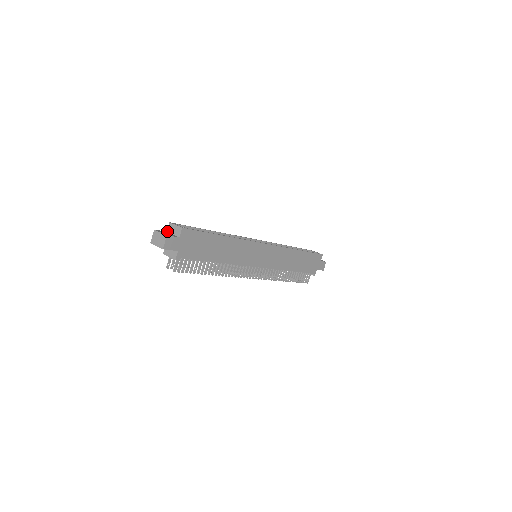
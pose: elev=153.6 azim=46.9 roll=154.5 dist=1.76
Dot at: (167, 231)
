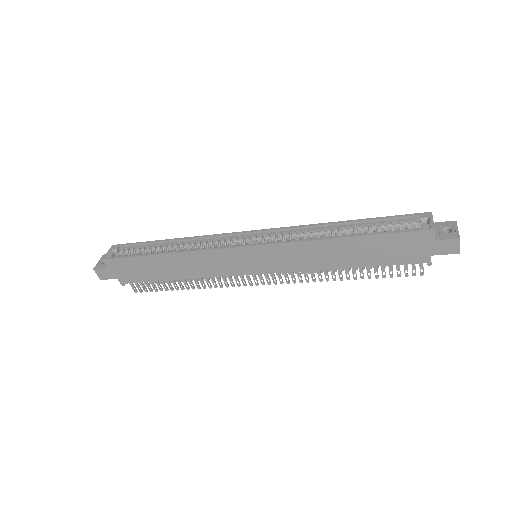
Dot at: occluded
